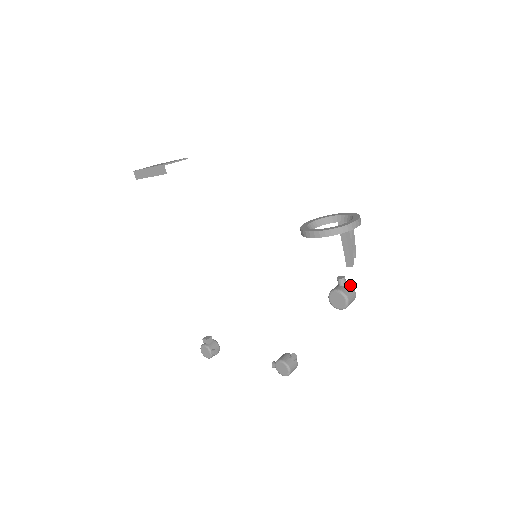
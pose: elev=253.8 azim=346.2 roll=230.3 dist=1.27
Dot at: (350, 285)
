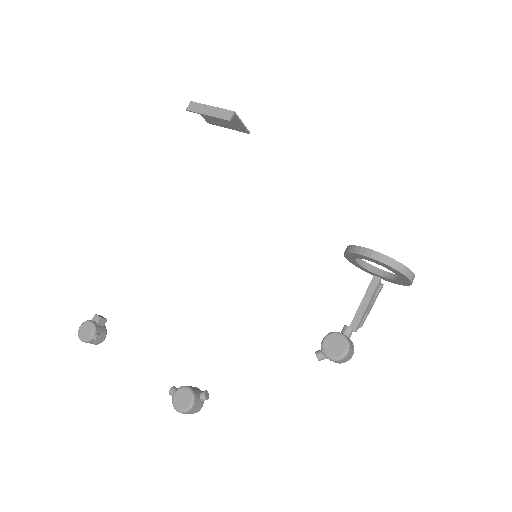
Dot at: occluded
